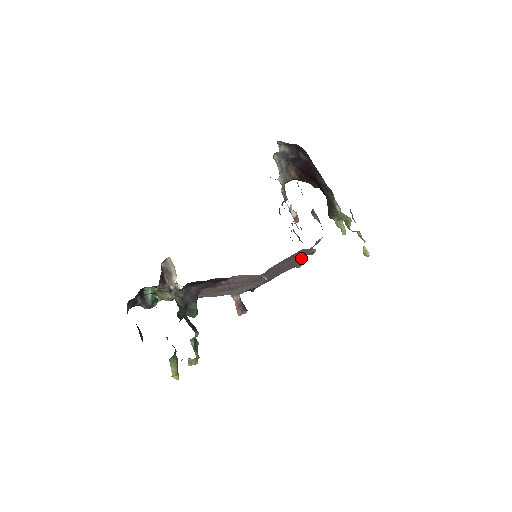
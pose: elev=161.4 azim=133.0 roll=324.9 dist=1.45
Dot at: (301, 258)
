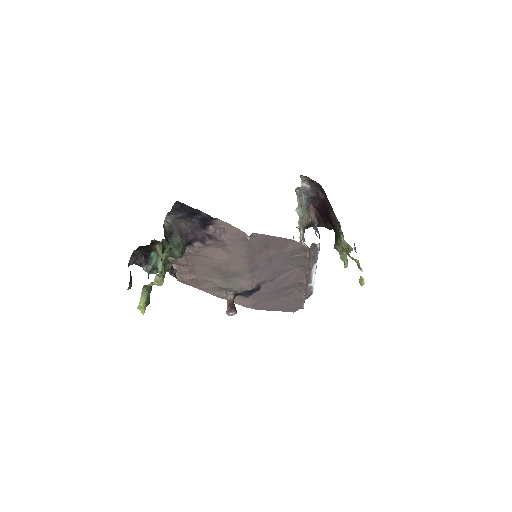
Dot at: (300, 279)
